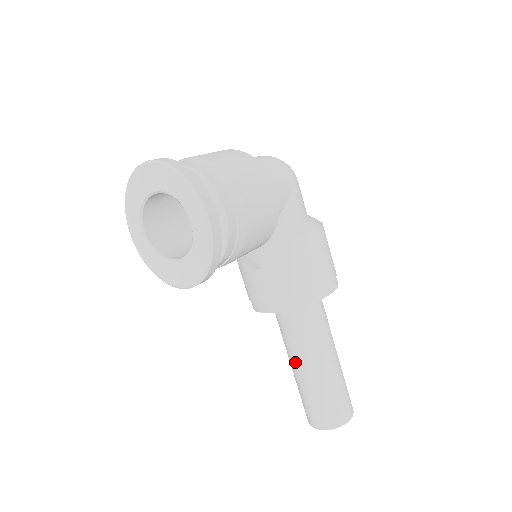
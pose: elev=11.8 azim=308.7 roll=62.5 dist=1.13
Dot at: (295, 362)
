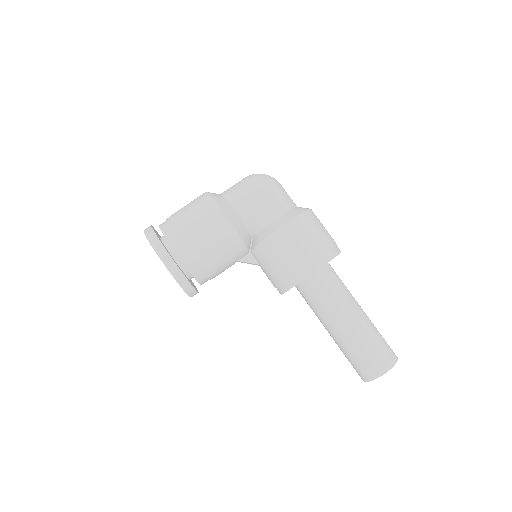
Dot at: occluded
